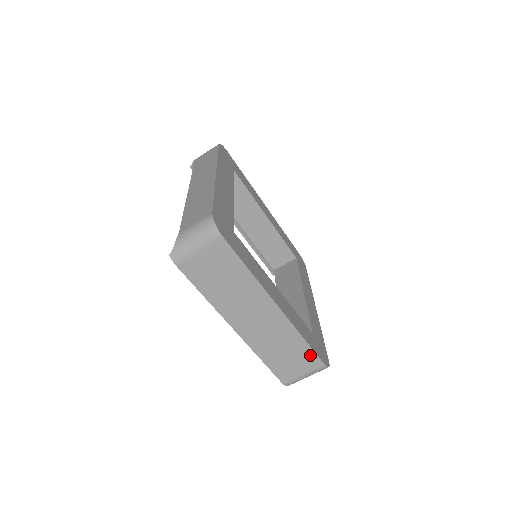
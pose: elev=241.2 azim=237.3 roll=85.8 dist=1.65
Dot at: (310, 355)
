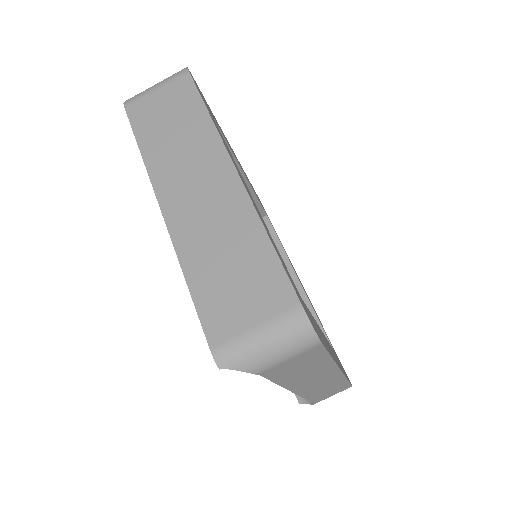
Dot at: (275, 276)
